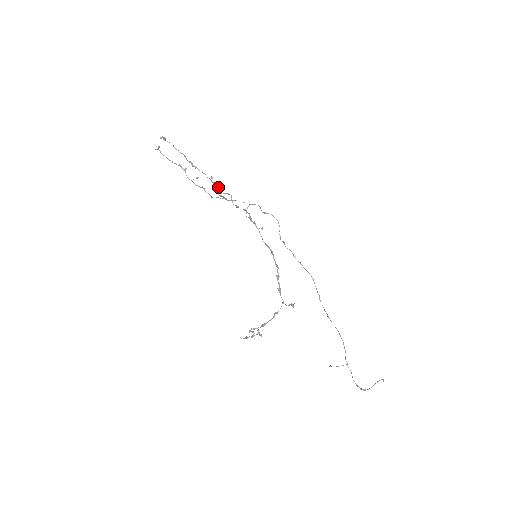
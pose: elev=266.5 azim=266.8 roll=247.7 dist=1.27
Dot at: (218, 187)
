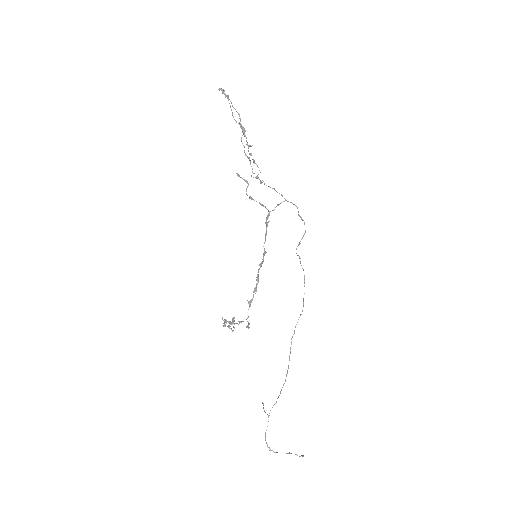
Dot at: occluded
